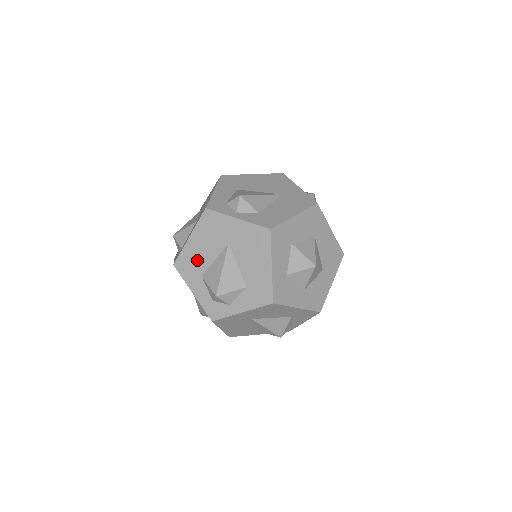
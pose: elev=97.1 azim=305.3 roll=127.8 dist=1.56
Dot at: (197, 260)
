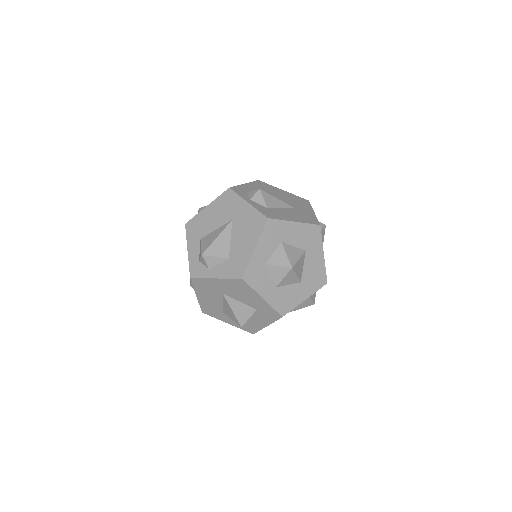
Dot at: (204, 225)
